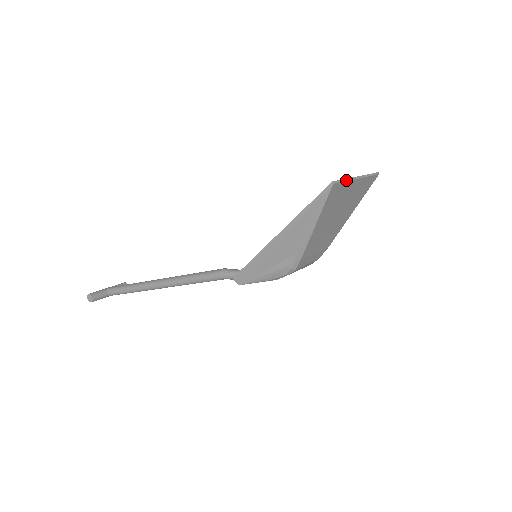
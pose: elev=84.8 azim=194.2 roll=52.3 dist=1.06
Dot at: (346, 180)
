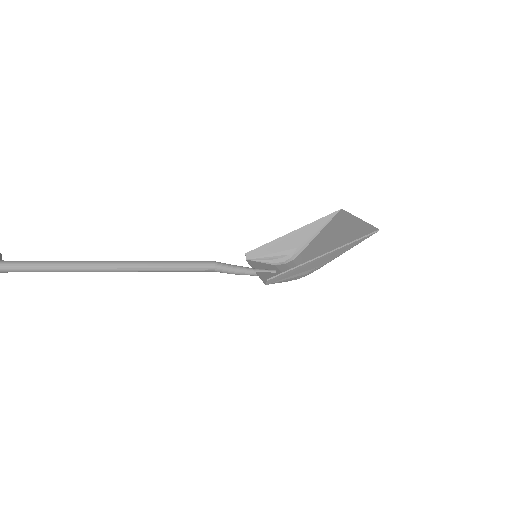
Dot at: (369, 224)
